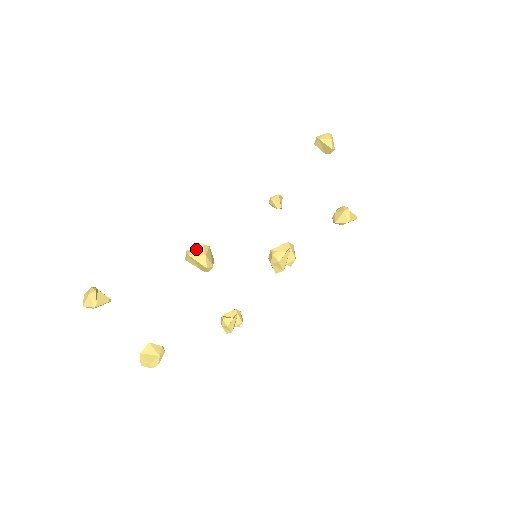
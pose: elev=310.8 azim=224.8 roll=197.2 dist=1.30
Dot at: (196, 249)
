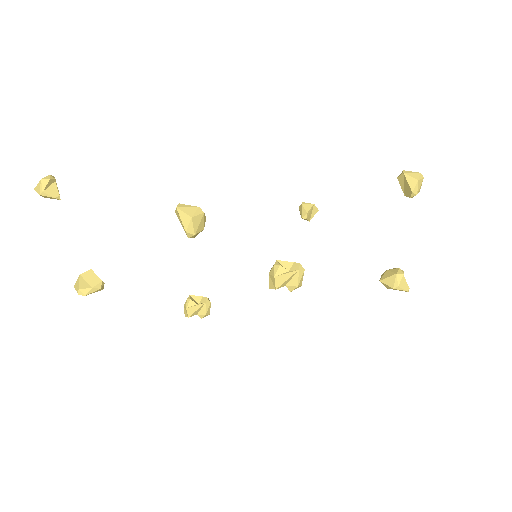
Dot at: (188, 207)
